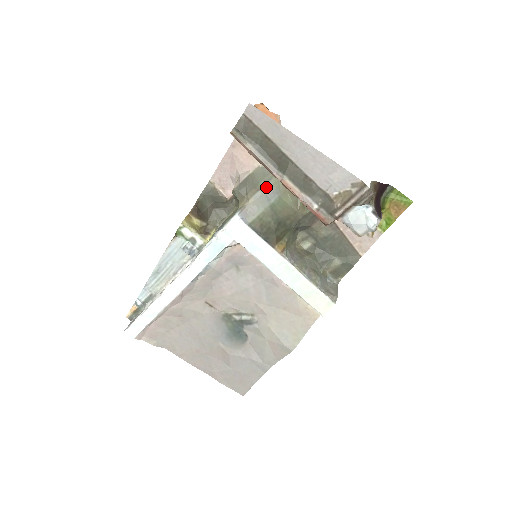
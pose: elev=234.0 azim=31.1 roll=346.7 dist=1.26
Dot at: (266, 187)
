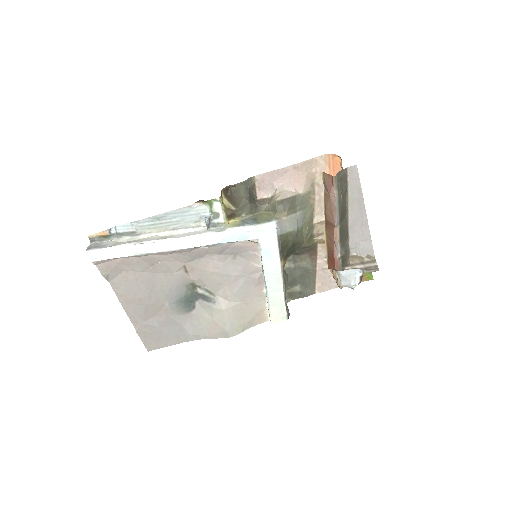
Dot at: (300, 213)
